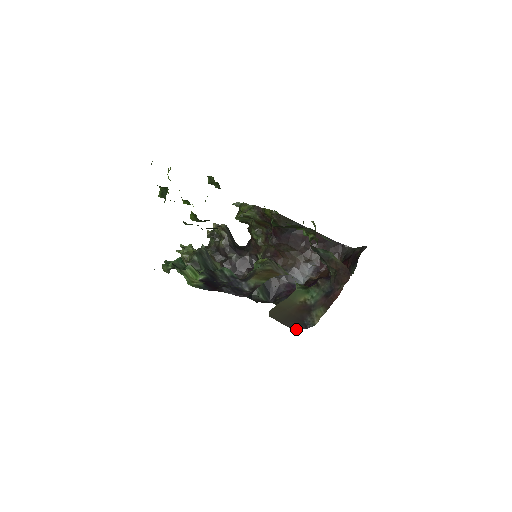
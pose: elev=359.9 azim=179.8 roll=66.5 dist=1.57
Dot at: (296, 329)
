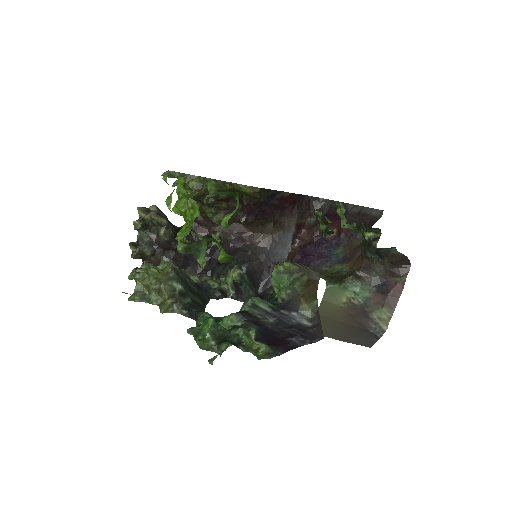
Dot at: (369, 344)
